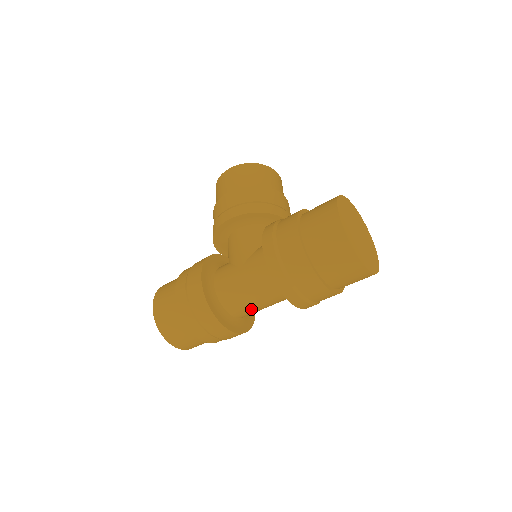
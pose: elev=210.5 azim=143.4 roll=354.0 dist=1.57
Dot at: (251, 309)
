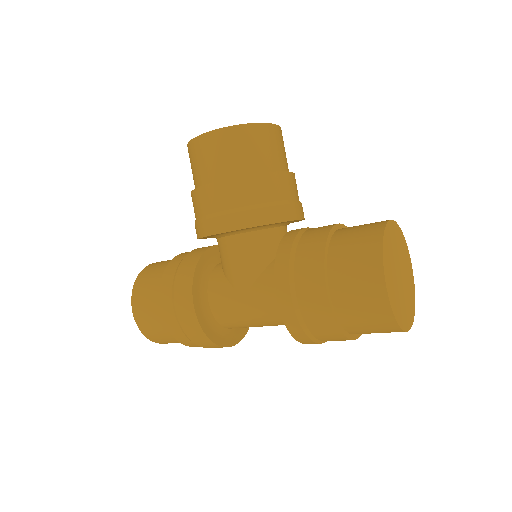
Dot at: occluded
